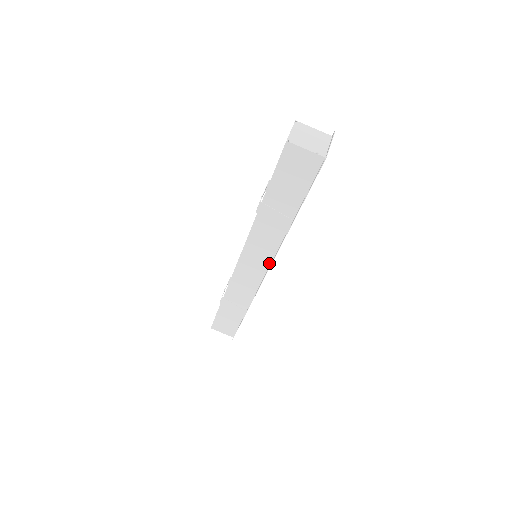
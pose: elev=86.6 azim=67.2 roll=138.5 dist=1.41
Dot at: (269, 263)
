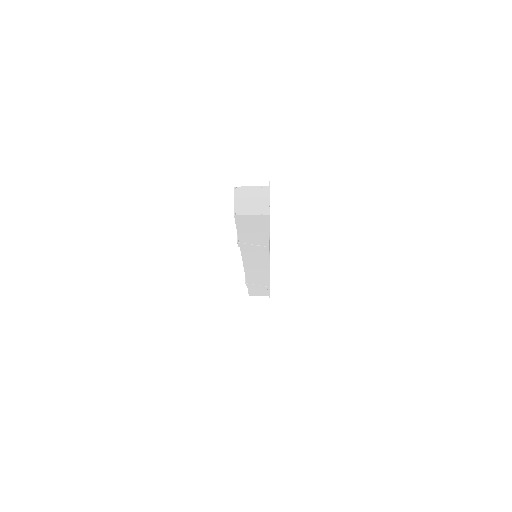
Dot at: (268, 263)
